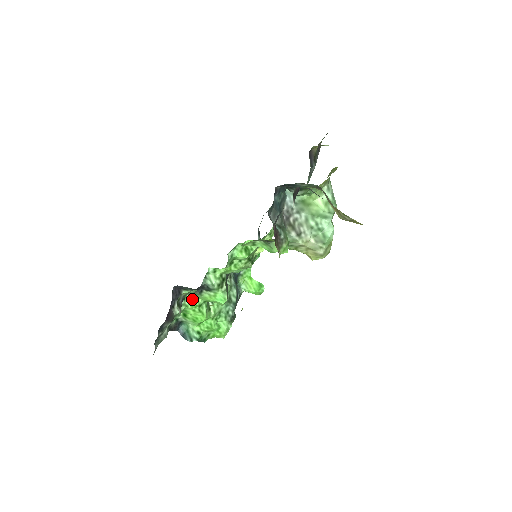
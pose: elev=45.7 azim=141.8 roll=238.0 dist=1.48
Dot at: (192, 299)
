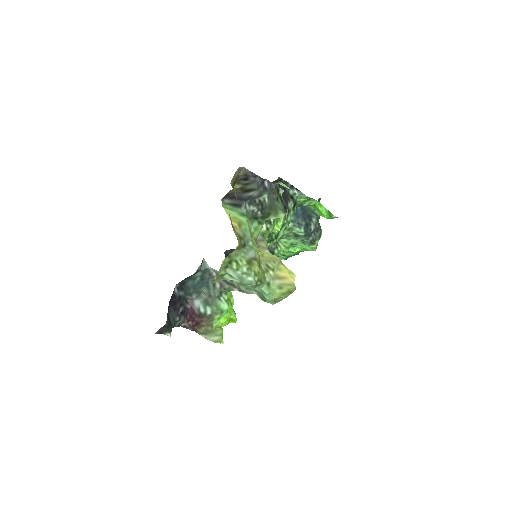
Dot at: occluded
